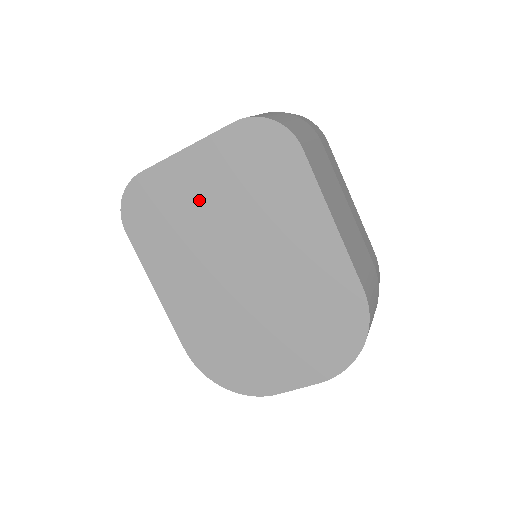
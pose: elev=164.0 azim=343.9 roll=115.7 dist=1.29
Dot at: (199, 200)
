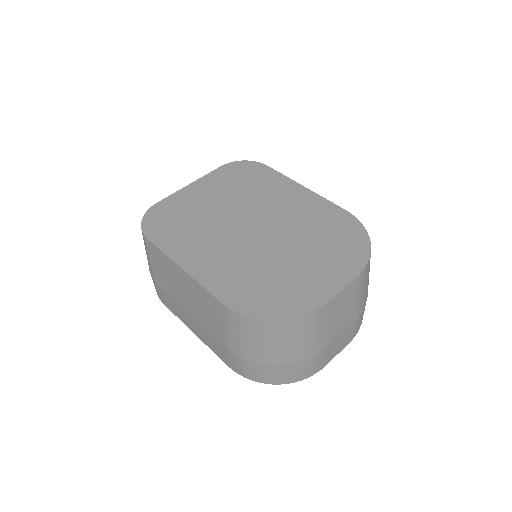
Dot at: (207, 203)
